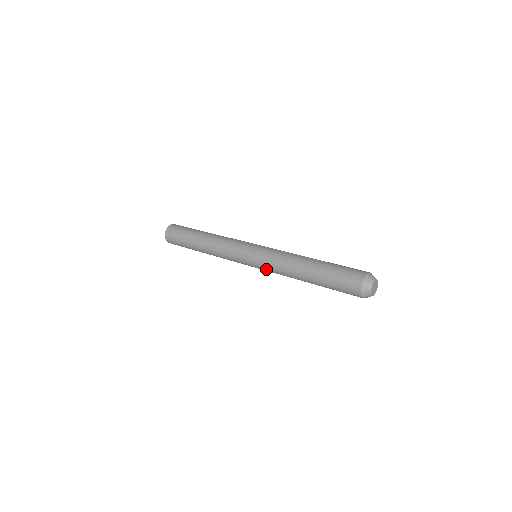
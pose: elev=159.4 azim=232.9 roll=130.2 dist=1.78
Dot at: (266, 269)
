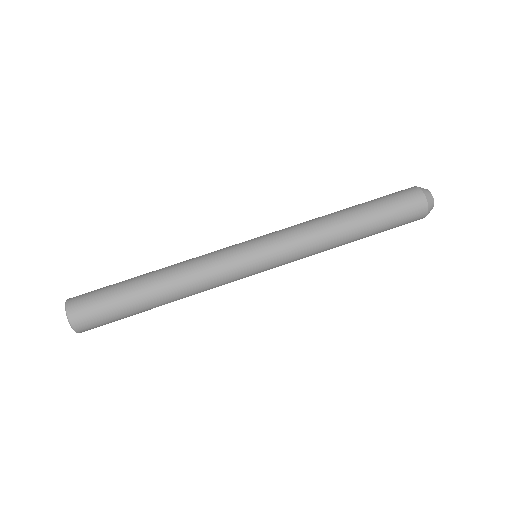
Dot at: occluded
